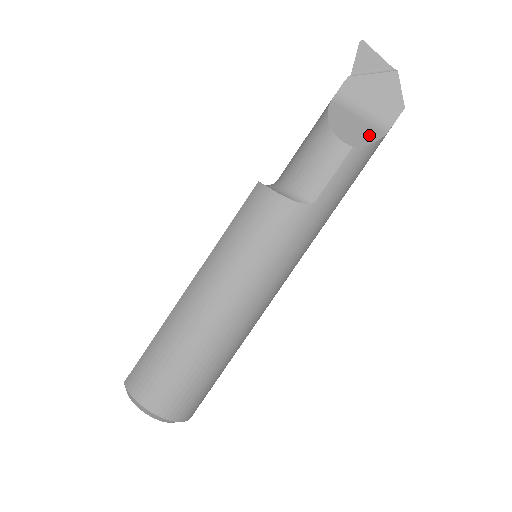
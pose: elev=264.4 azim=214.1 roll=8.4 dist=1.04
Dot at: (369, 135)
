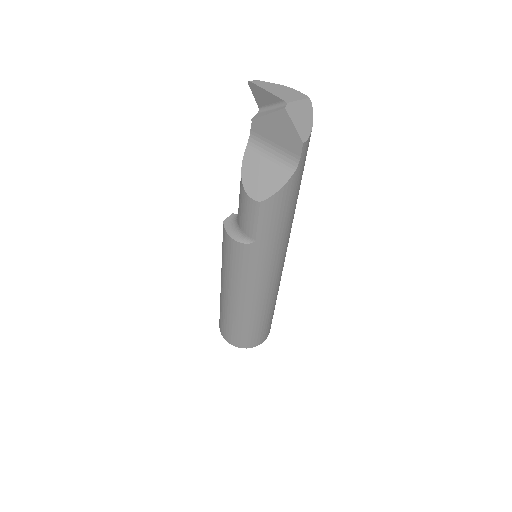
Dot at: (277, 180)
